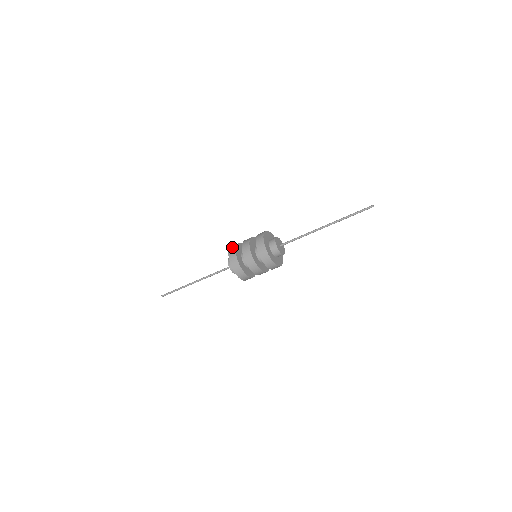
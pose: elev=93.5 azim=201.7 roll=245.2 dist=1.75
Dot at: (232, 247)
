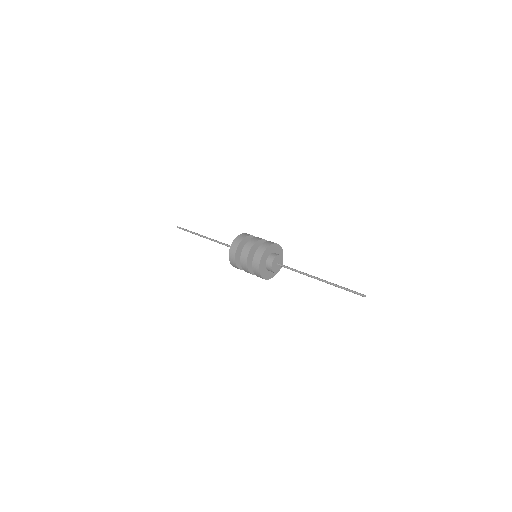
Dot at: (234, 245)
